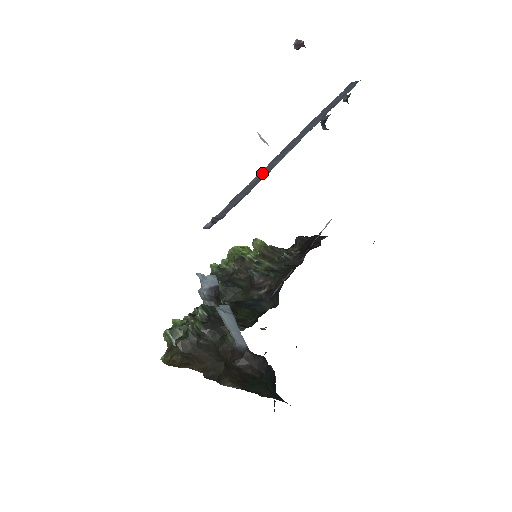
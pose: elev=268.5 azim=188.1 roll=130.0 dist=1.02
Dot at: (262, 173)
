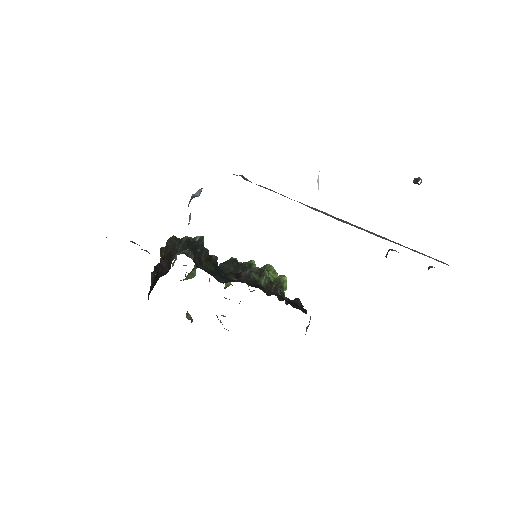
Dot at: (301, 203)
